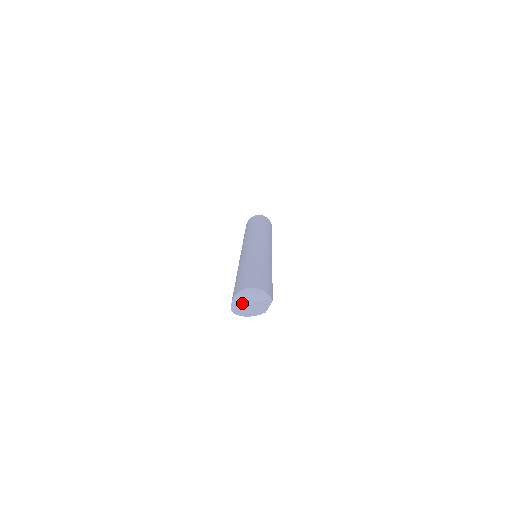
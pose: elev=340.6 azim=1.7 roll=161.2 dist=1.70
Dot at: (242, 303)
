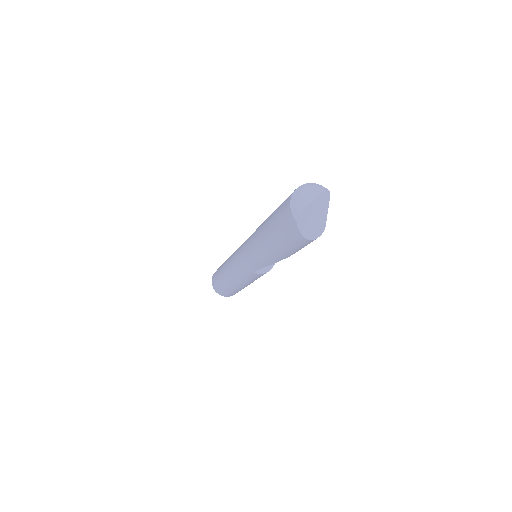
Dot at: (303, 203)
